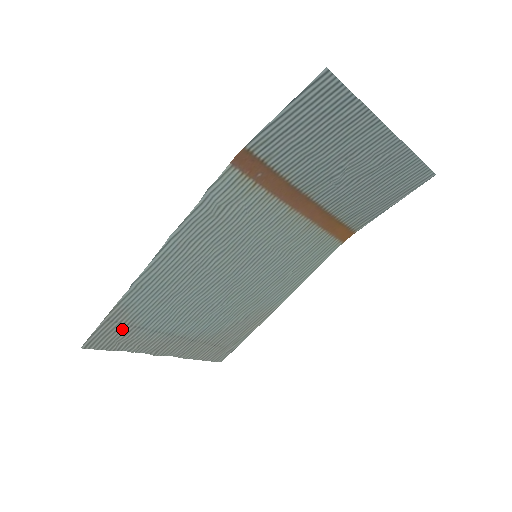
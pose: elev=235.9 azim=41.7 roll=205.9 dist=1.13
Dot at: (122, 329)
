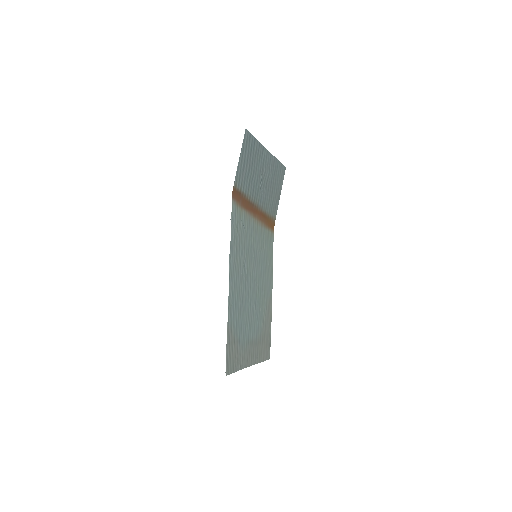
Dot at: (234, 348)
